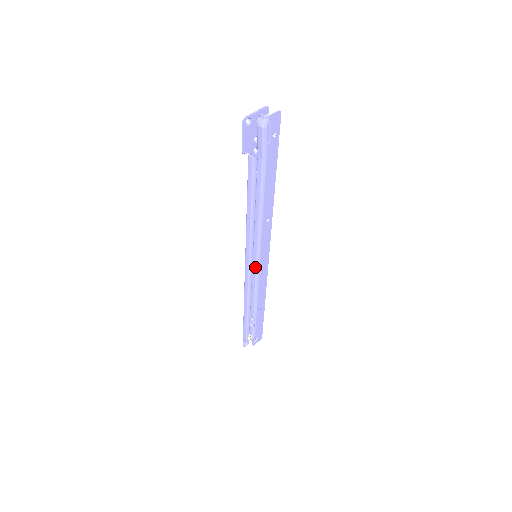
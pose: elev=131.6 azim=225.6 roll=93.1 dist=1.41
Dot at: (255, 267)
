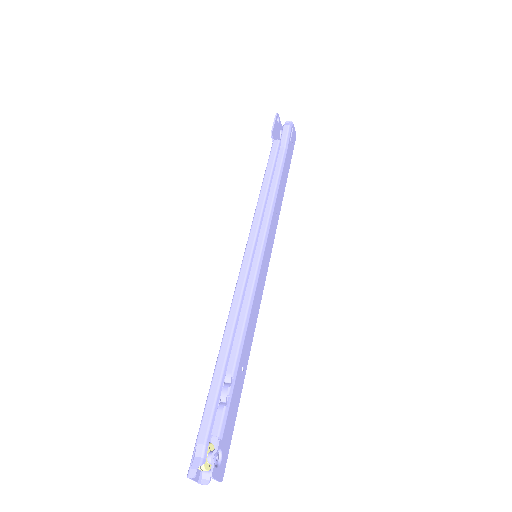
Dot at: (256, 264)
